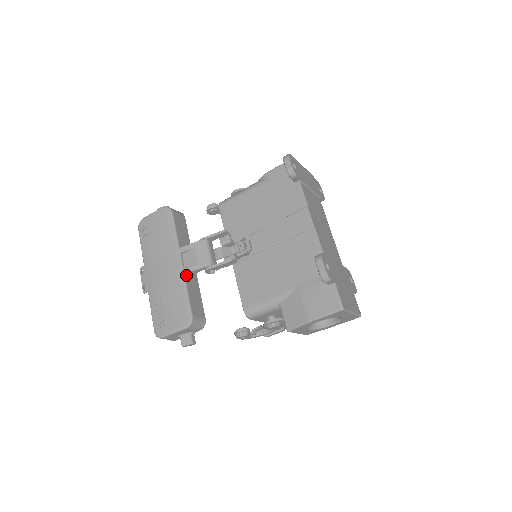
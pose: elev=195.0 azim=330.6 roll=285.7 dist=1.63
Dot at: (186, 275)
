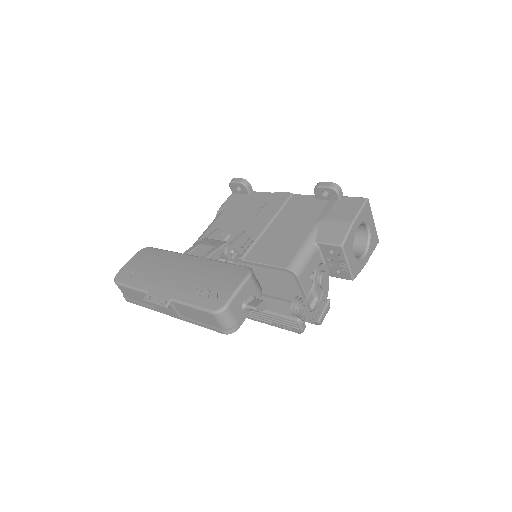
Dot at: occluded
